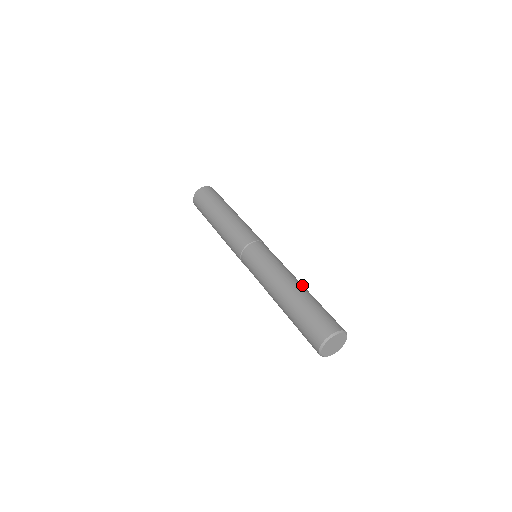
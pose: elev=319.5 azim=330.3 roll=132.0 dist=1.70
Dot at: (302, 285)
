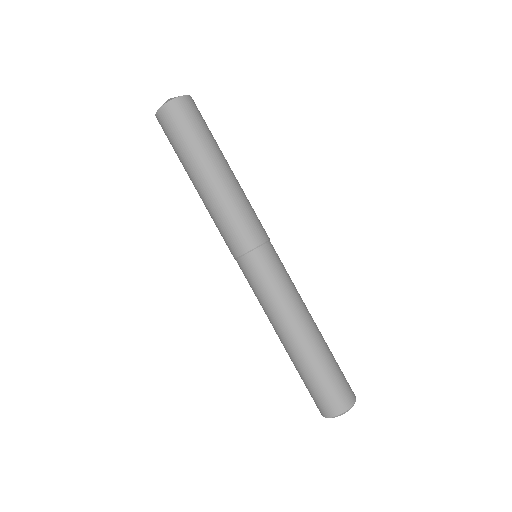
Dot at: (314, 330)
